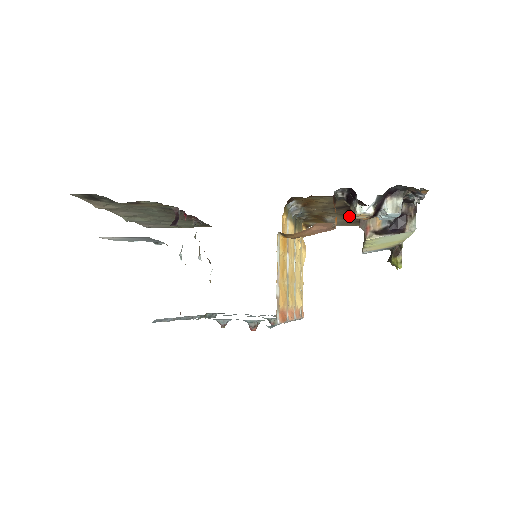
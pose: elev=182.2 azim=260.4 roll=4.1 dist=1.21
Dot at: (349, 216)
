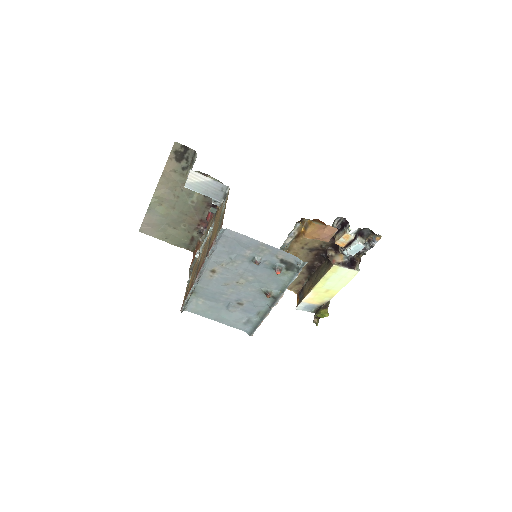
Dot at: (304, 269)
